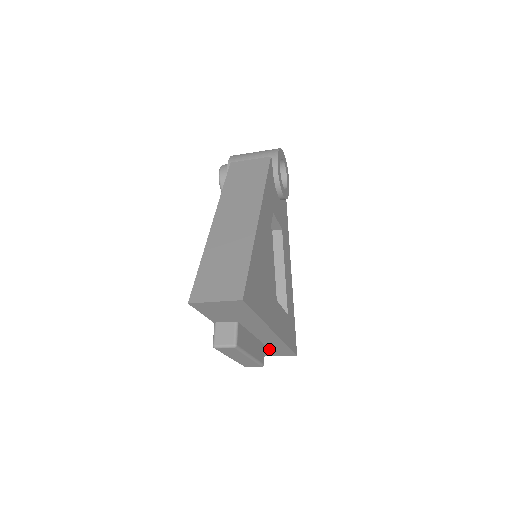
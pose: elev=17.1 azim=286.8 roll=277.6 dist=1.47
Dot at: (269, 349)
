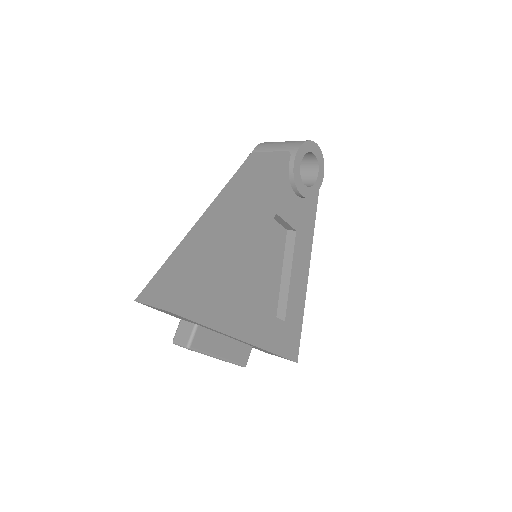
Dot at: occluded
